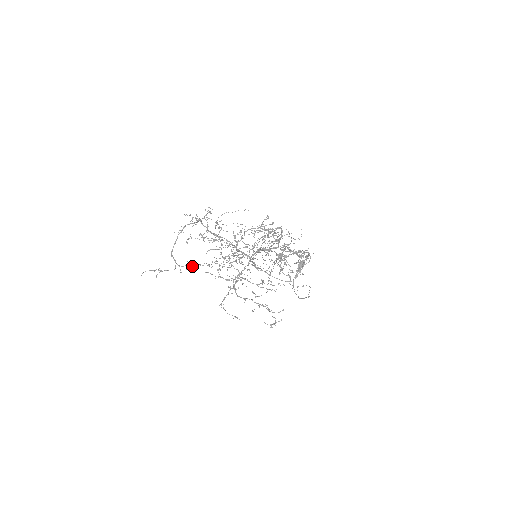
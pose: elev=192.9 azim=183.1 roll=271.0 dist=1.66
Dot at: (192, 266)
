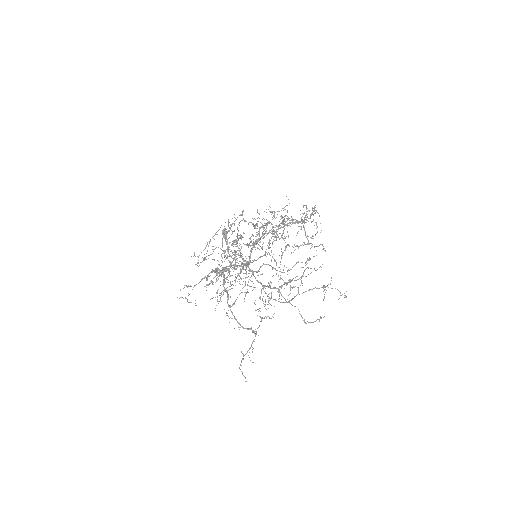
Dot at: (266, 317)
